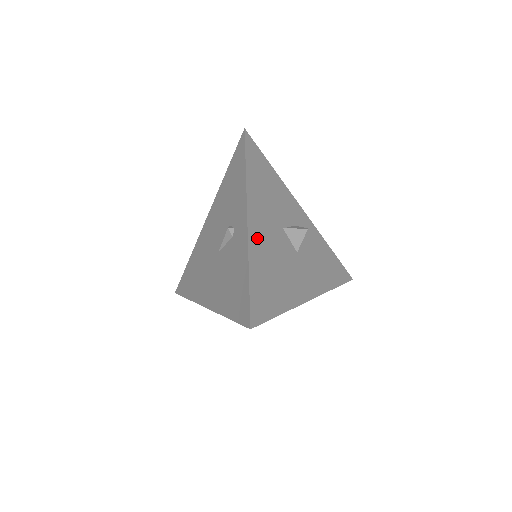
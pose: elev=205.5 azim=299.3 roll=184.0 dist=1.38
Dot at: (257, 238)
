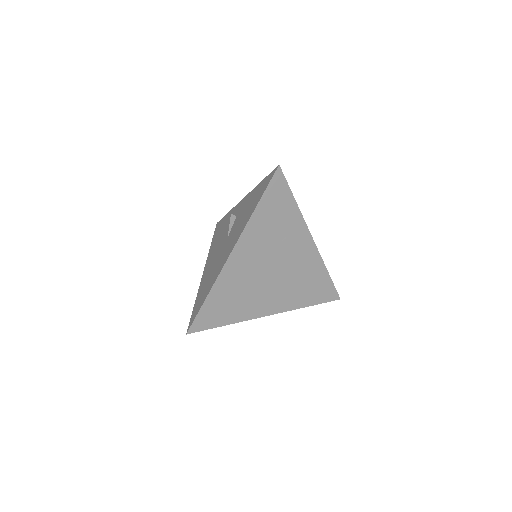
Dot at: occluded
